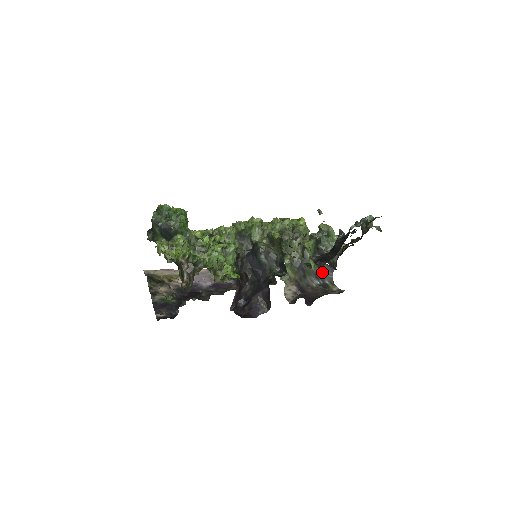
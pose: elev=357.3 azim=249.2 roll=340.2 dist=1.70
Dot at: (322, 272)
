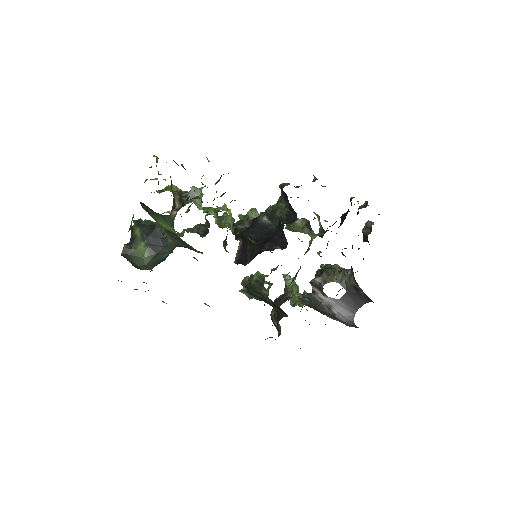
Dot at: (340, 320)
